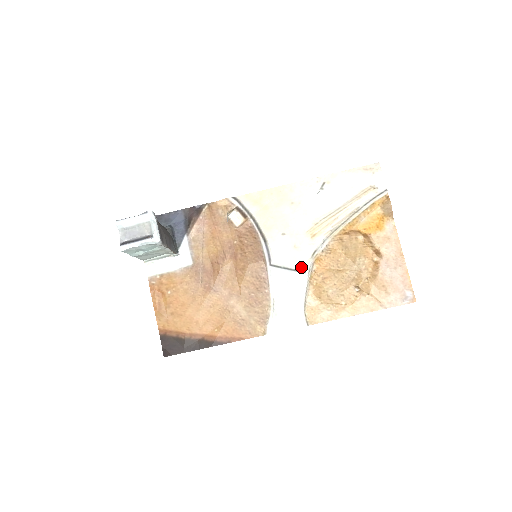
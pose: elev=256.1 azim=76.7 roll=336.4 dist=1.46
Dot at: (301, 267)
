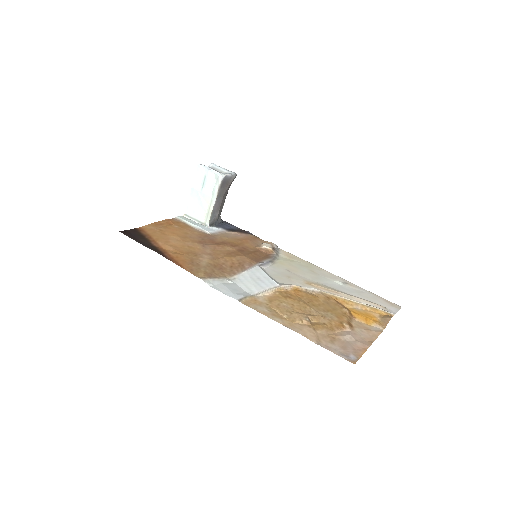
Dot at: (279, 282)
